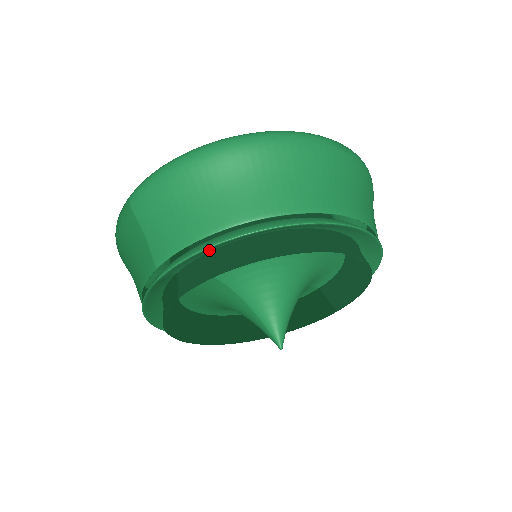
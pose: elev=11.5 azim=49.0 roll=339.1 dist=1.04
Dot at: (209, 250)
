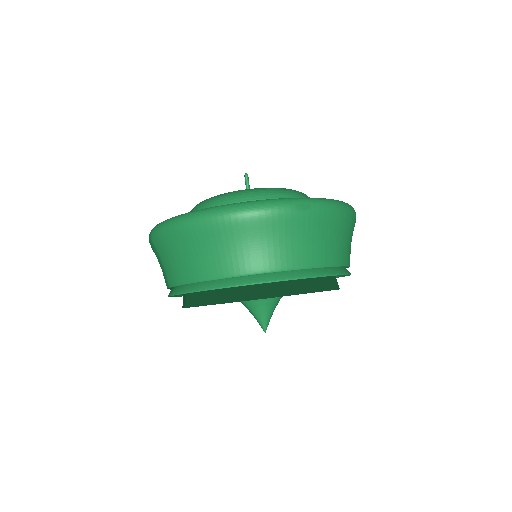
Dot at: occluded
